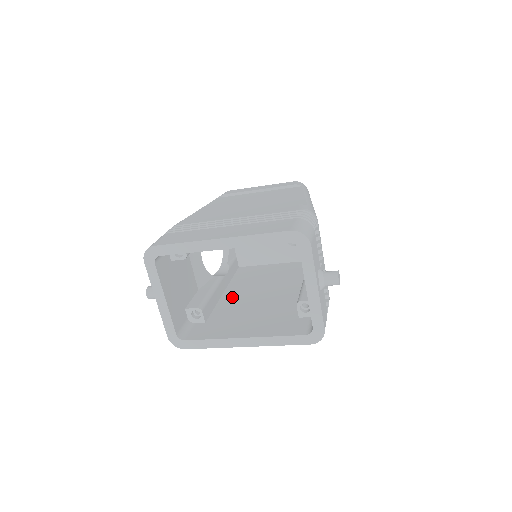
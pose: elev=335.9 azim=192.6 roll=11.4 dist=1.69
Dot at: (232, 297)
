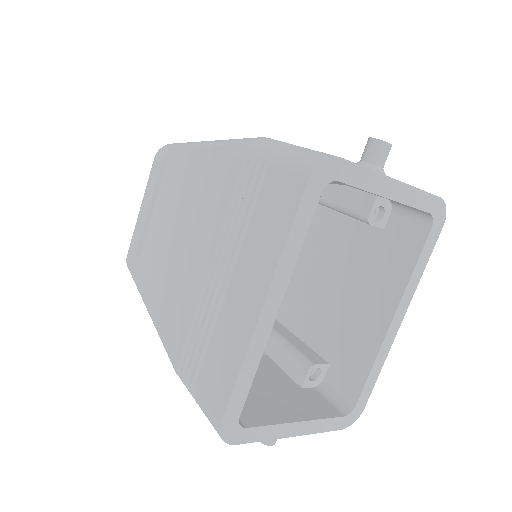
Dot at: (291, 310)
